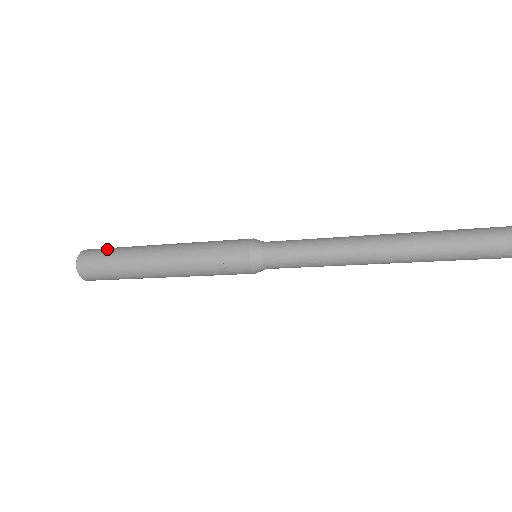
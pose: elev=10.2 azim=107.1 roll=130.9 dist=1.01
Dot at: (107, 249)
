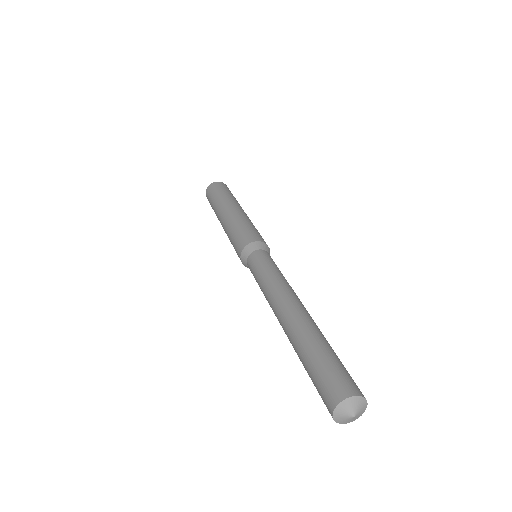
Dot at: (210, 202)
